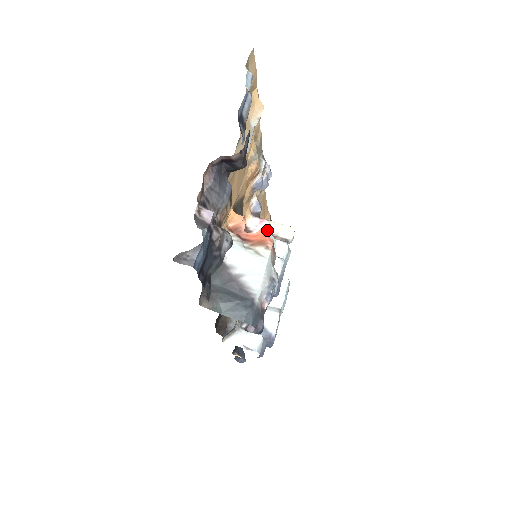
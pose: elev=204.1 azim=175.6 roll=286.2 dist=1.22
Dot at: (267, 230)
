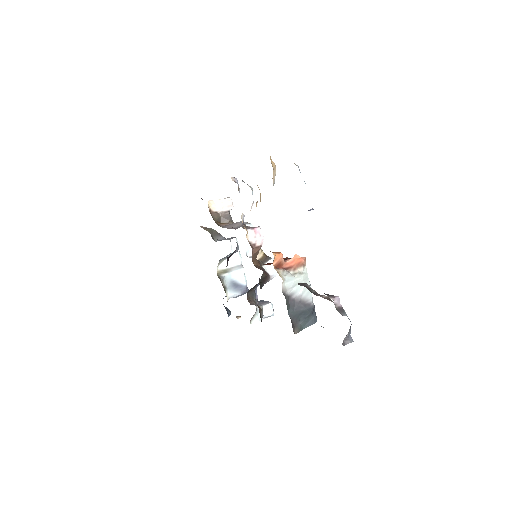
Dot at: (263, 236)
